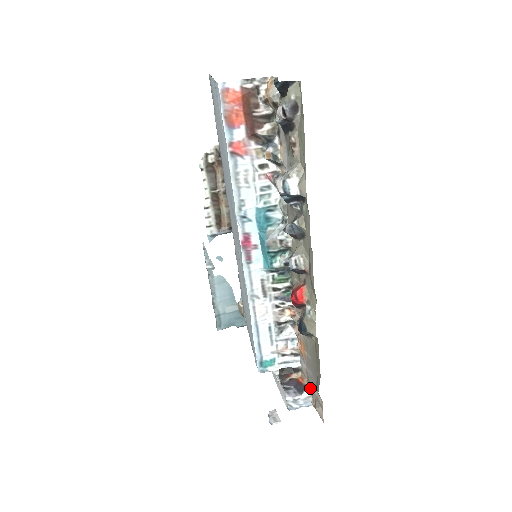
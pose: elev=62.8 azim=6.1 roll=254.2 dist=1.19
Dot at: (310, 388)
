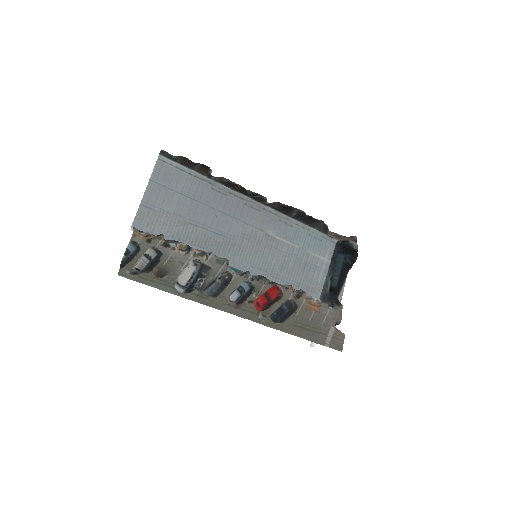
Dot at: occluded
